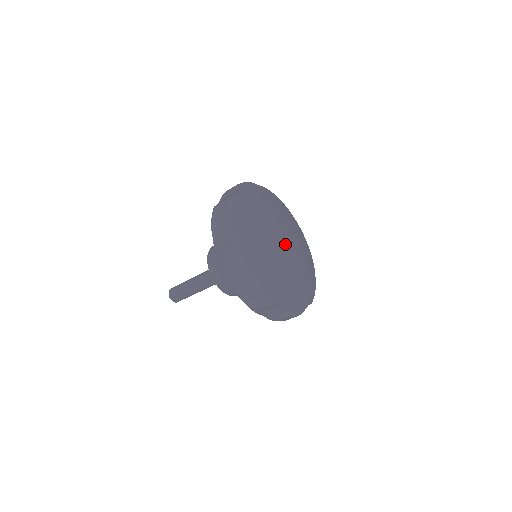
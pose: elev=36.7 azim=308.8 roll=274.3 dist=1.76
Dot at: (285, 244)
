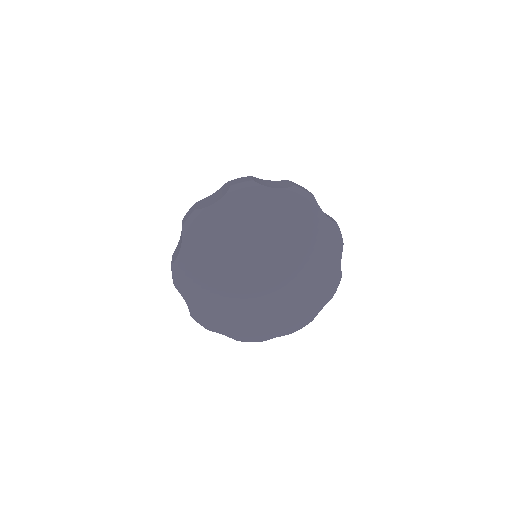
Dot at: (258, 277)
